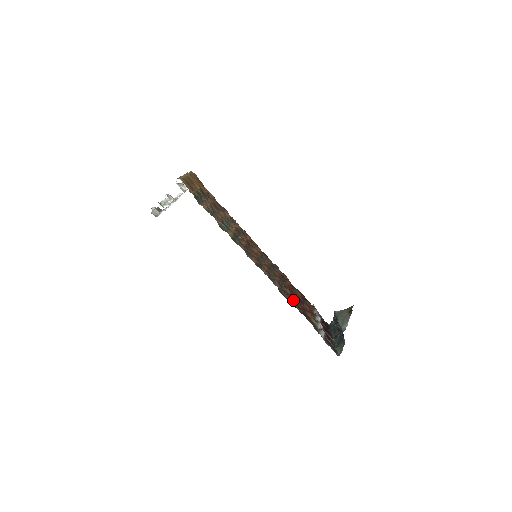
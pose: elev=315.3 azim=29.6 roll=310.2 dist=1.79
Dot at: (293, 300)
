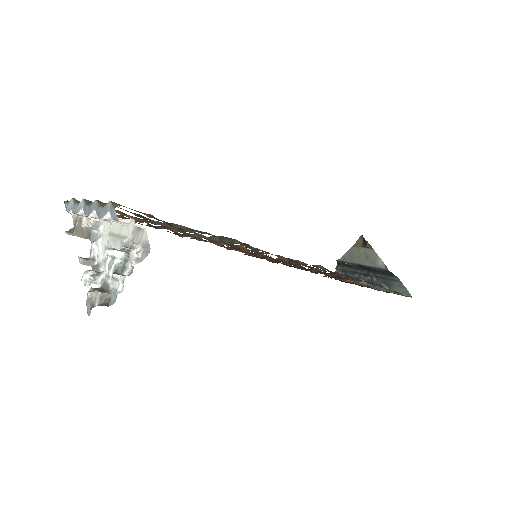
Dot at: occluded
